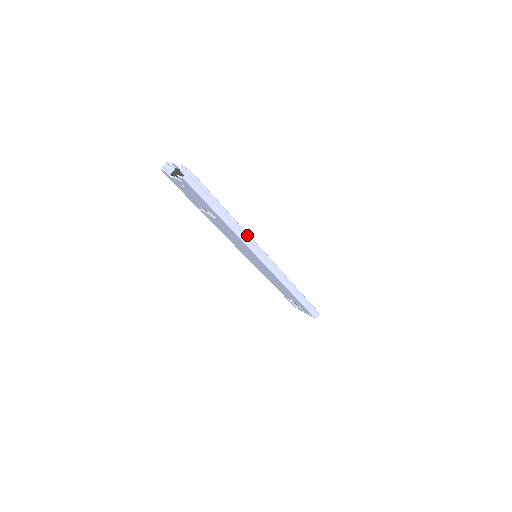
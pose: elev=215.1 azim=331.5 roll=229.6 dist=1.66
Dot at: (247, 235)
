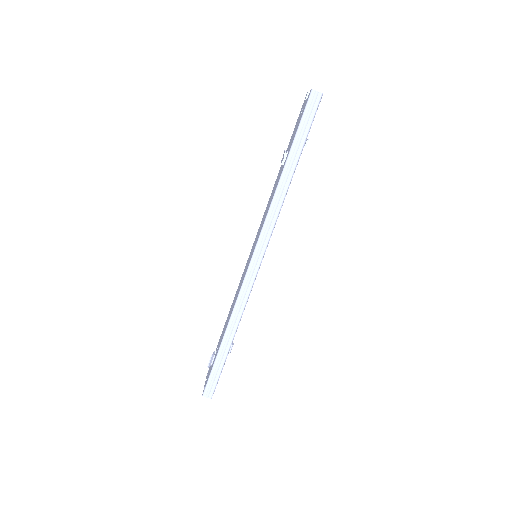
Dot at: (278, 212)
